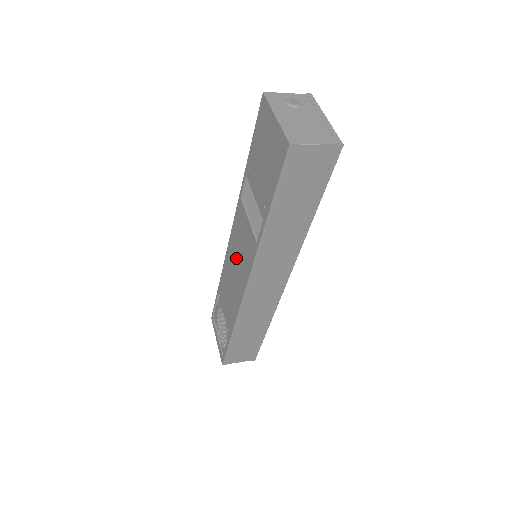
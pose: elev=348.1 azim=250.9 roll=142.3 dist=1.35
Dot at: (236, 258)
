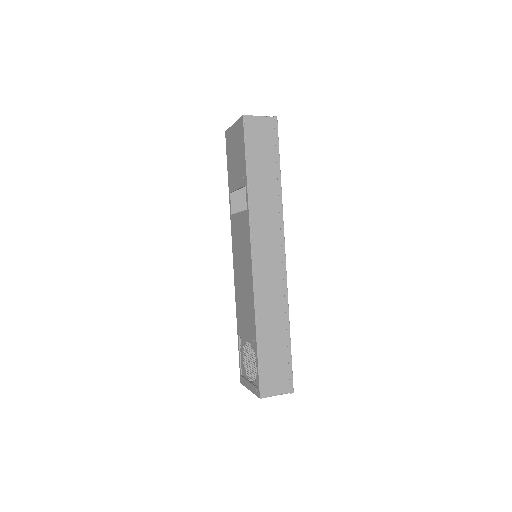
Dot at: (240, 262)
